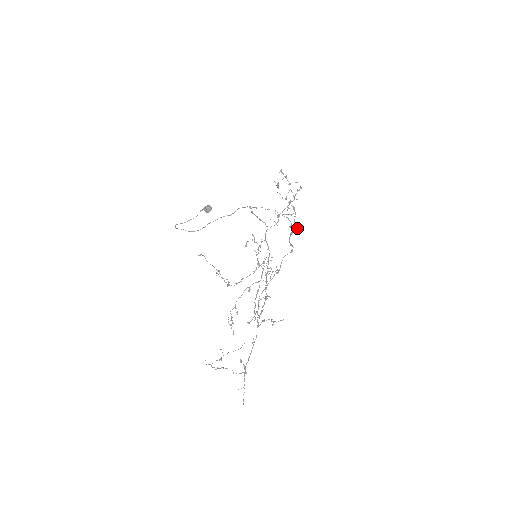
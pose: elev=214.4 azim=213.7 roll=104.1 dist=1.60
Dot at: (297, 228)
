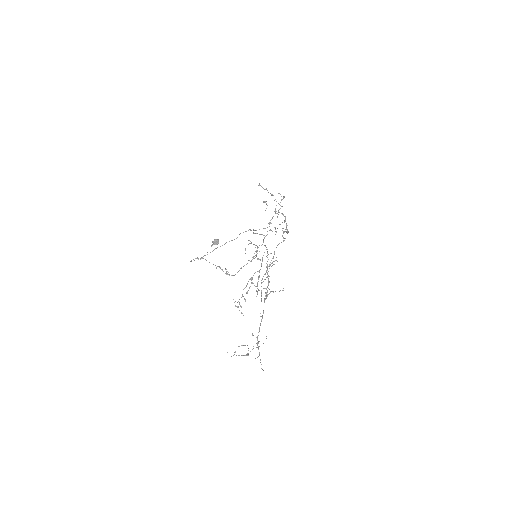
Dot at: occluded
